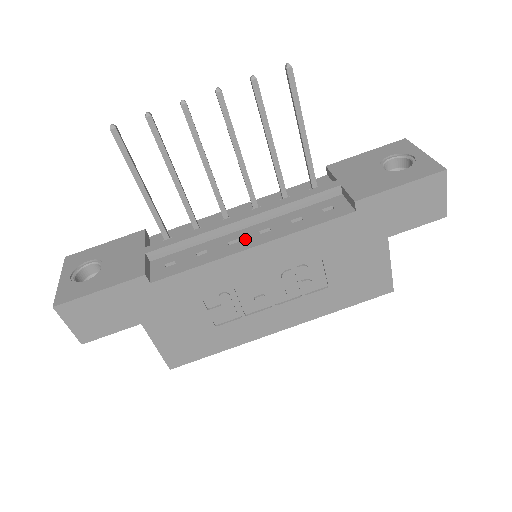
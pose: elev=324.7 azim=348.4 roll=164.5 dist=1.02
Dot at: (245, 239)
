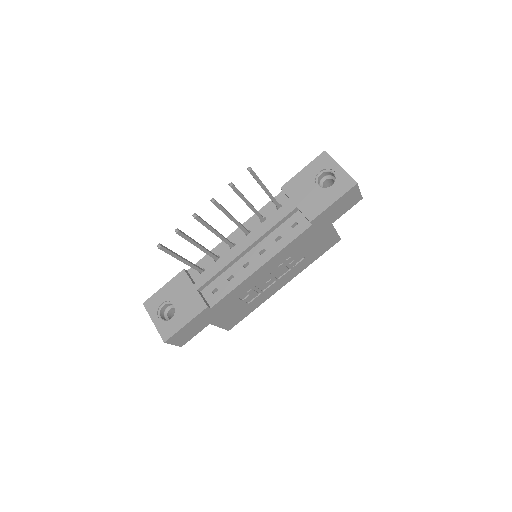
Dot at: (253, 261)
